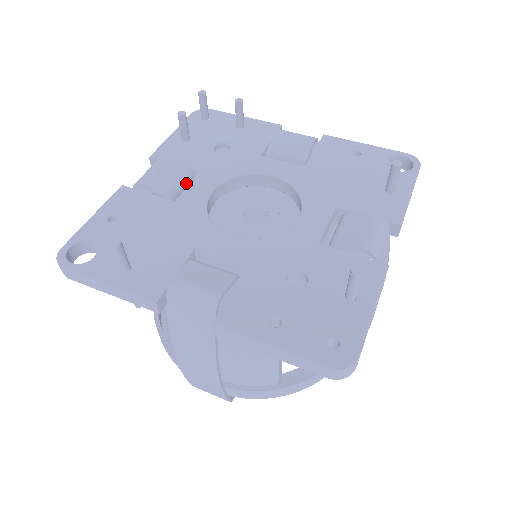
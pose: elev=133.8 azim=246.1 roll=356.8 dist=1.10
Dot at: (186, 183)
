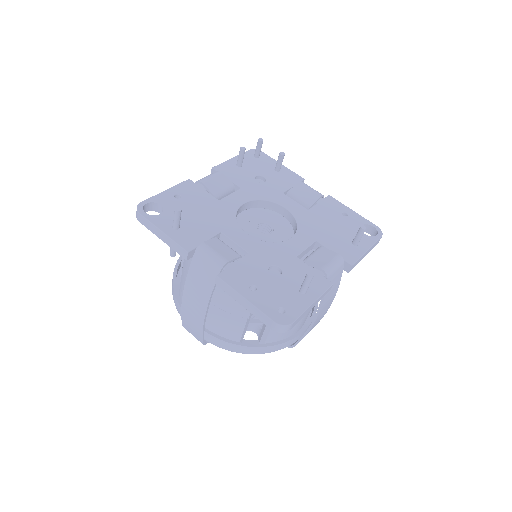
Dot at: (229, 192)
